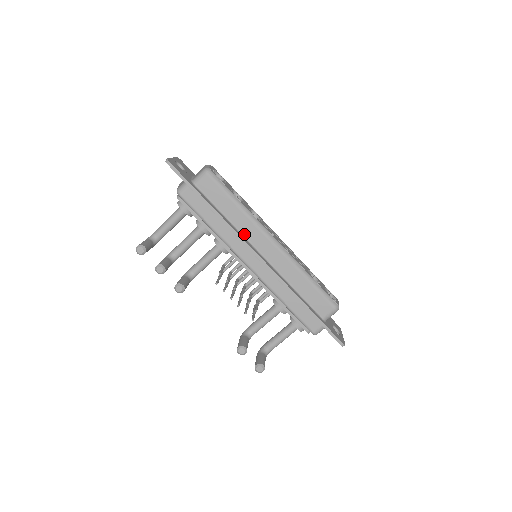
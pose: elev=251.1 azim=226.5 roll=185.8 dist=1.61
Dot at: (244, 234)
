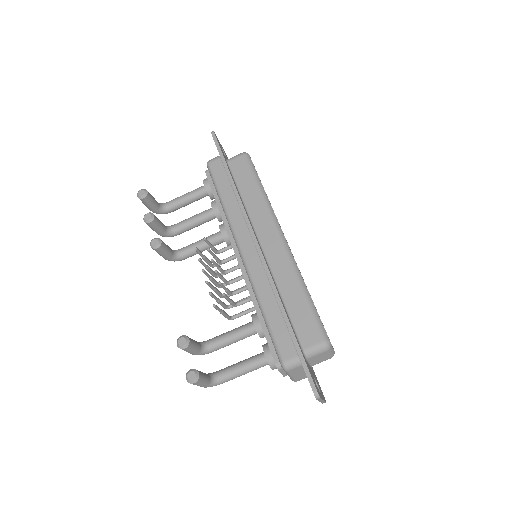
Dot at: (252, 219)
